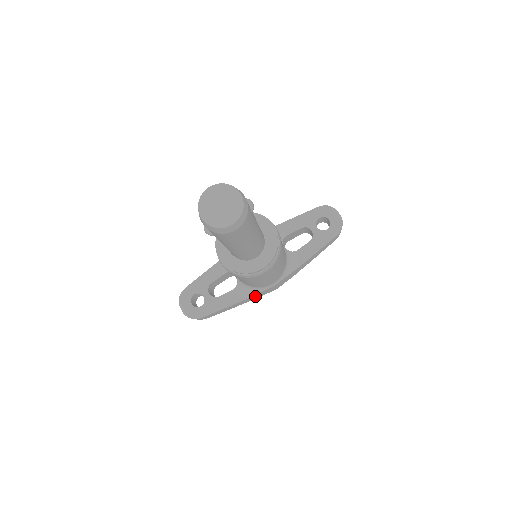
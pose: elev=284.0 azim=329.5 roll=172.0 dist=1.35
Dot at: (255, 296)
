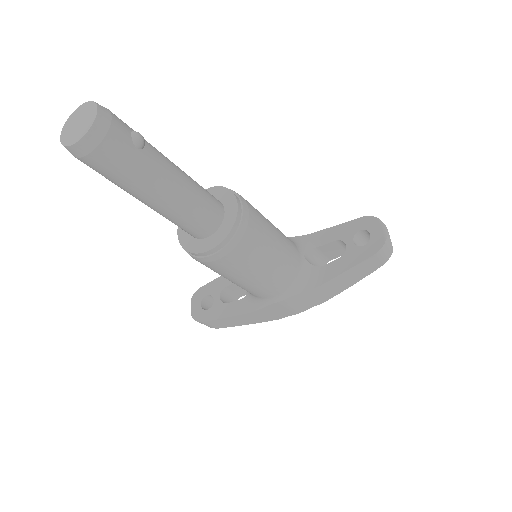
Dot at: (266, 313)
